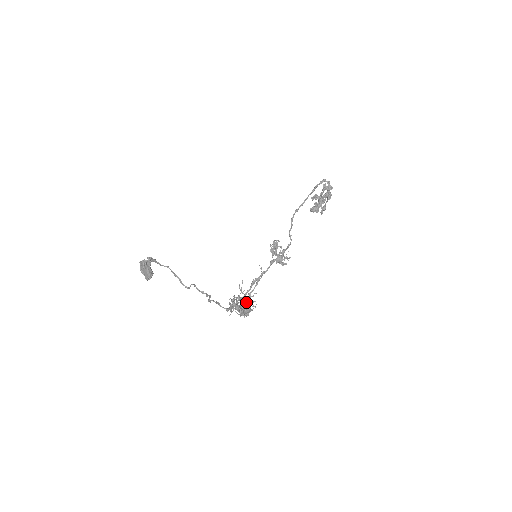
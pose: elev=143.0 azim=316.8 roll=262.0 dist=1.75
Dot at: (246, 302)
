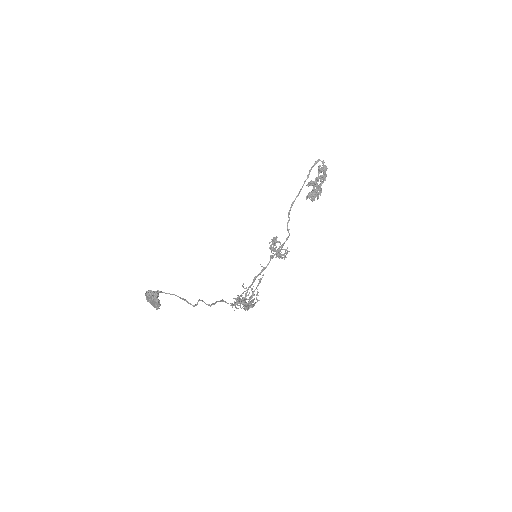
Dot at: occluded
